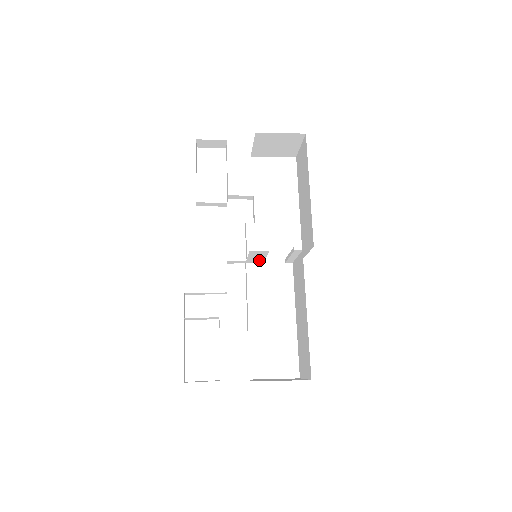
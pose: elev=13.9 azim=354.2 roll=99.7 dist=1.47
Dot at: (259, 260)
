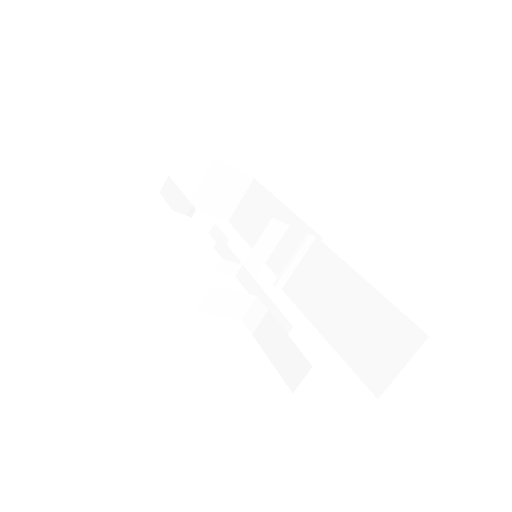
Dot at: (256, 267)
